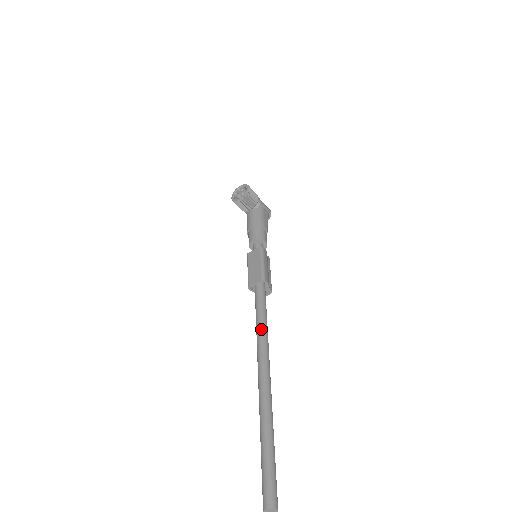
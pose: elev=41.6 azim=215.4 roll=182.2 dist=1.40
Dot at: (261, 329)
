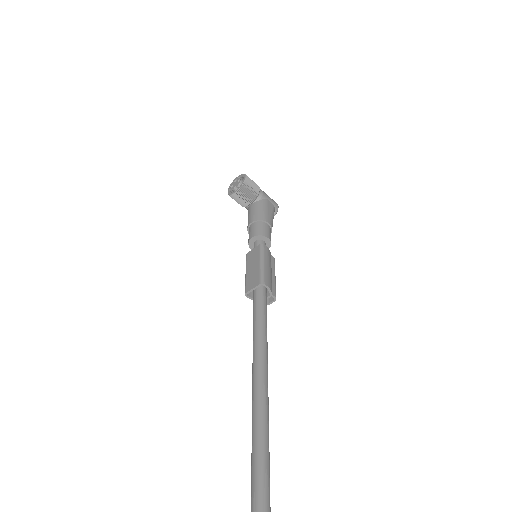
Dot at: (258, 345)
